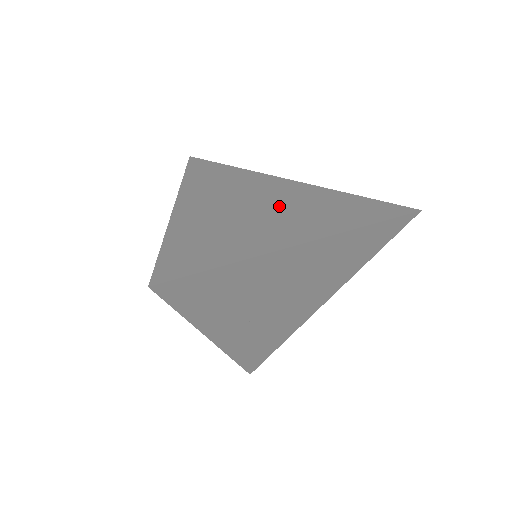
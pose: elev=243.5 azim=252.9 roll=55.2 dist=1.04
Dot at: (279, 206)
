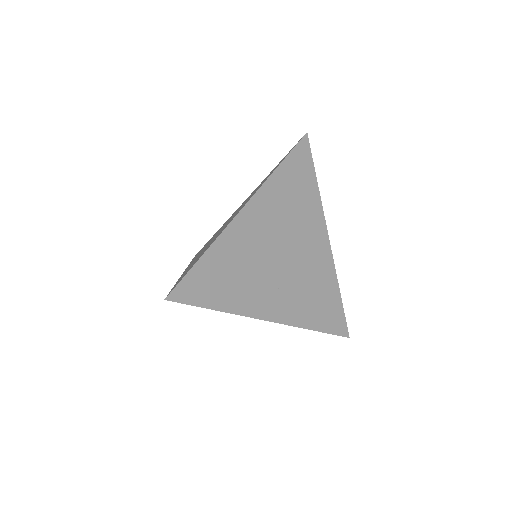
Dot at: occluded
